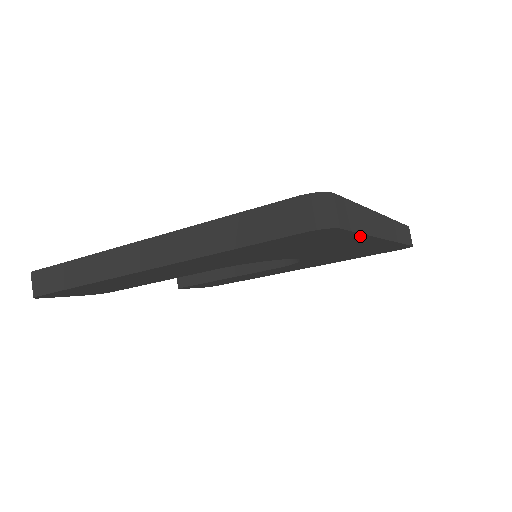
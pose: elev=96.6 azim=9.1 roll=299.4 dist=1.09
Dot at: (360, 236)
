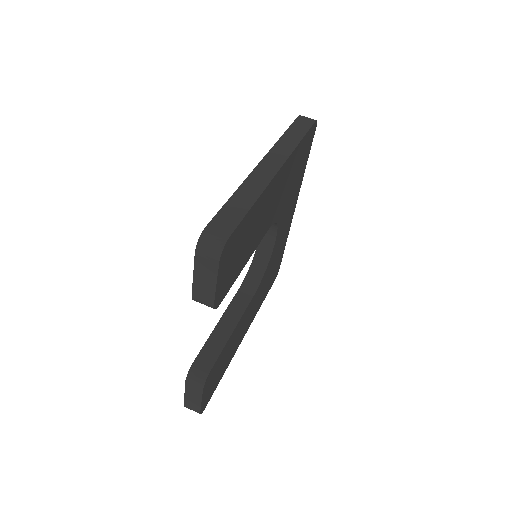
Dot at: (304, 171)
